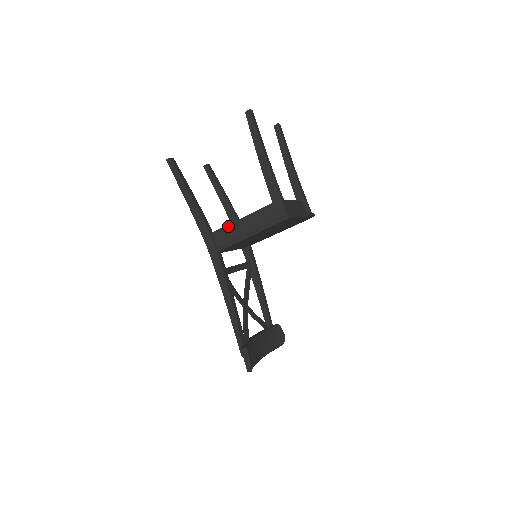
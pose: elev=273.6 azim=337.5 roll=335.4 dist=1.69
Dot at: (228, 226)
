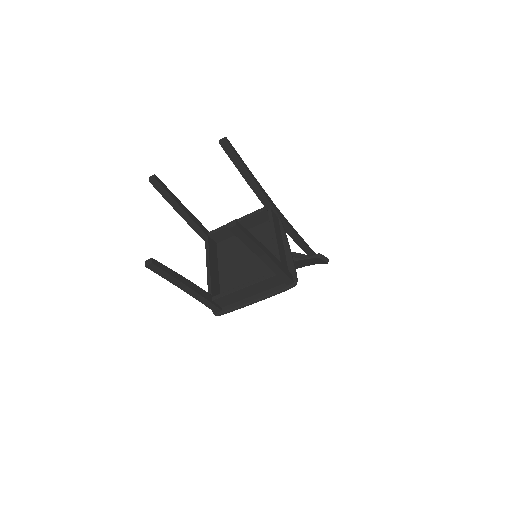
Dot at: (206, 254)
